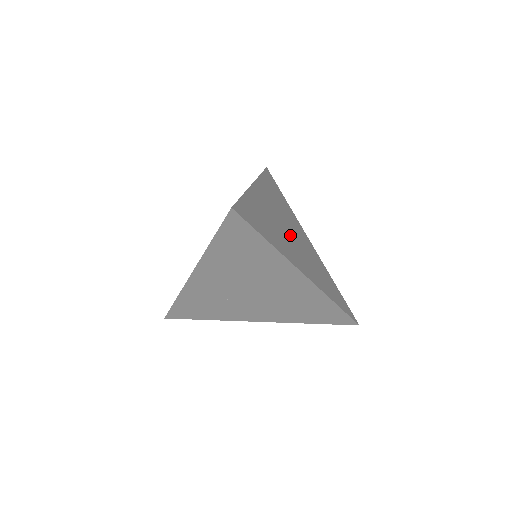
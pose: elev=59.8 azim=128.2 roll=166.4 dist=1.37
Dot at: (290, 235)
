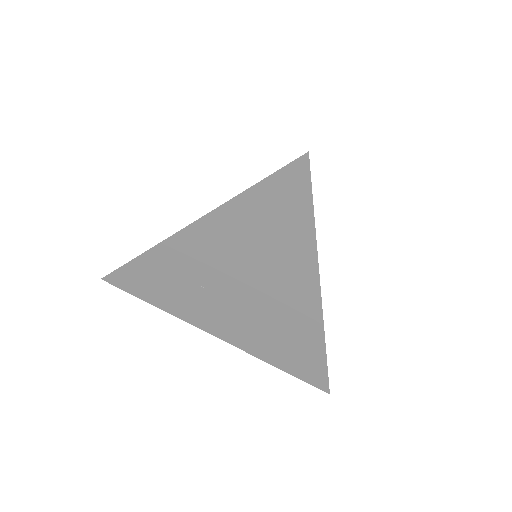
Dot at: occluded
